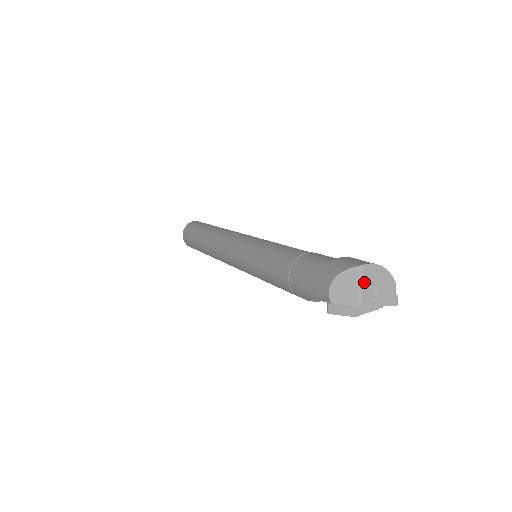
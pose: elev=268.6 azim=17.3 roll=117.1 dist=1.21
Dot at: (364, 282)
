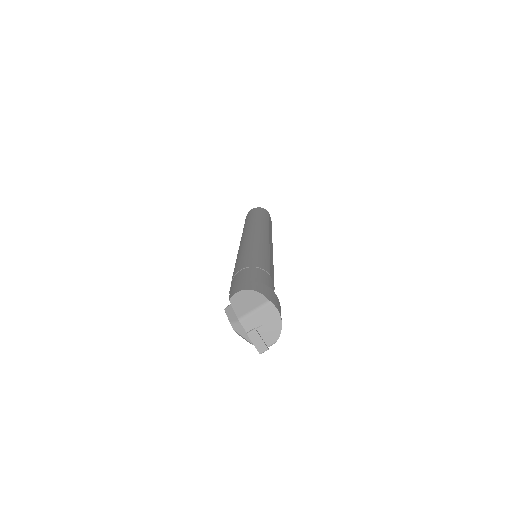
Dot at: (259, 312)
